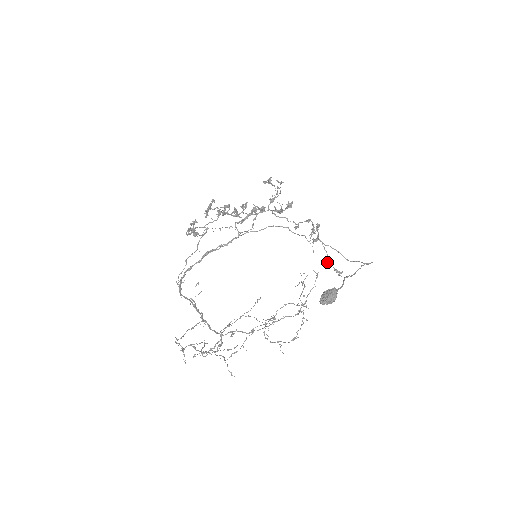
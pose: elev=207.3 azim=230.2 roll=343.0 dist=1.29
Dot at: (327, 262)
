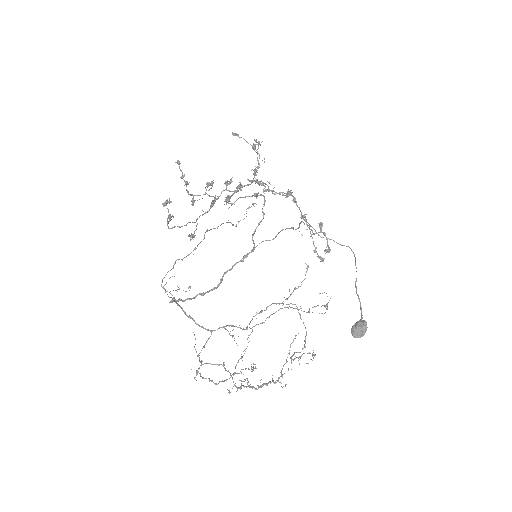
Dot at: (315, 252)
